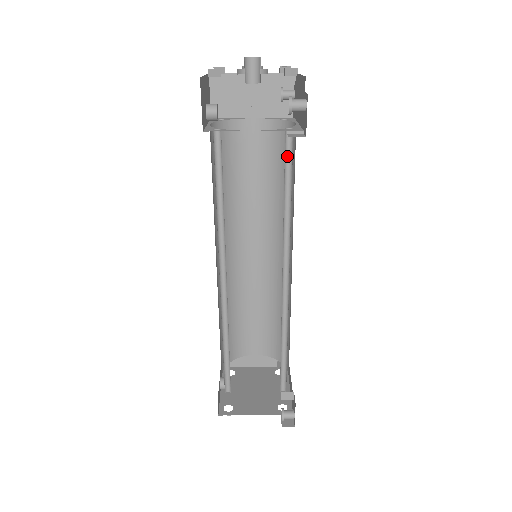
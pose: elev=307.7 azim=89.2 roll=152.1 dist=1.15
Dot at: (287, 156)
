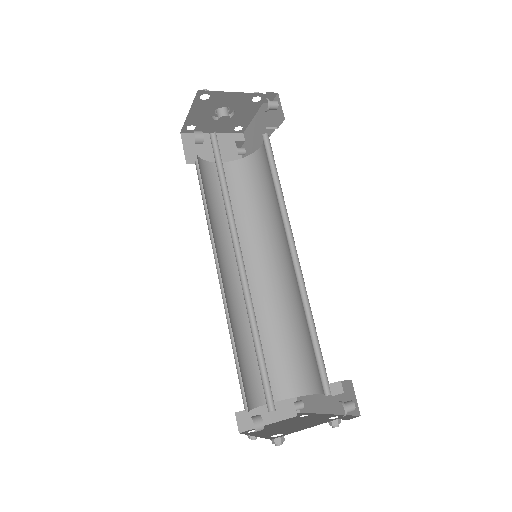
Dot at: (267, 153)
